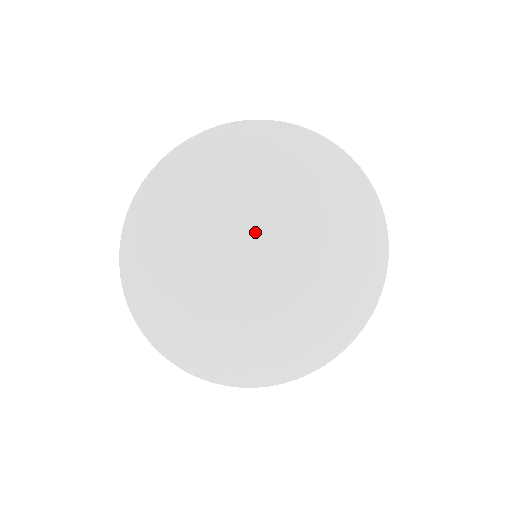
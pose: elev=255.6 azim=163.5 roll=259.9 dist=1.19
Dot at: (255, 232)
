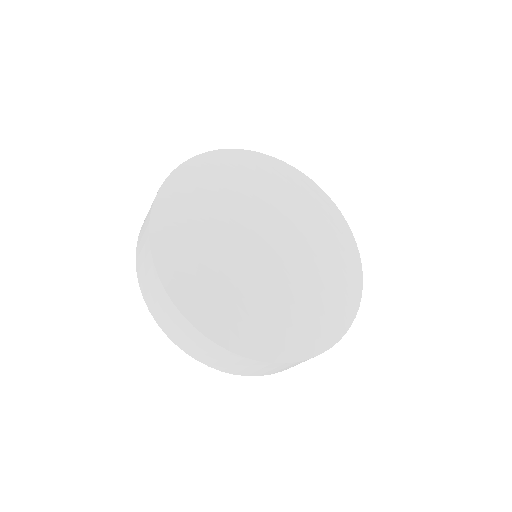
Dot at: (290, 222)
